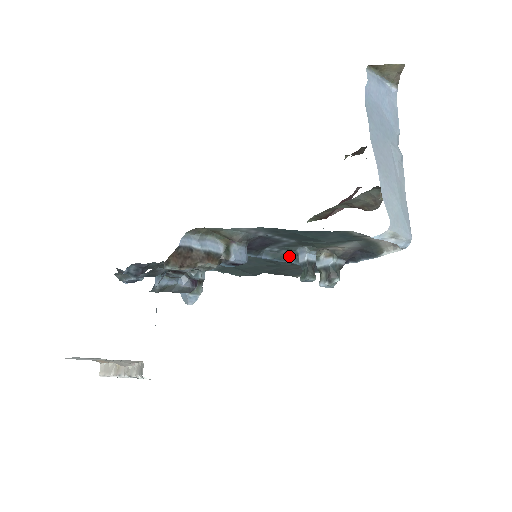
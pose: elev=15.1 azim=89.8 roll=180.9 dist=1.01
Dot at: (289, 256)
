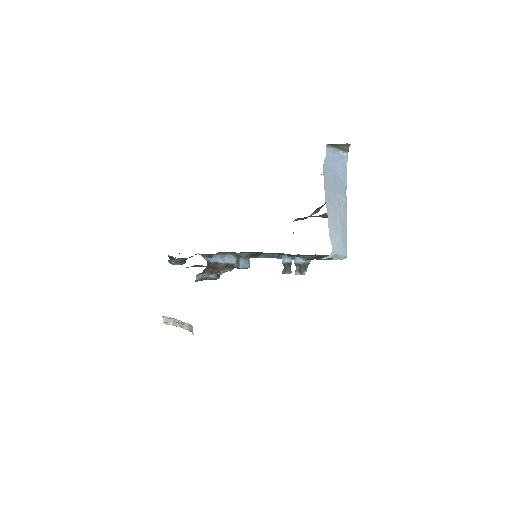
Dot at: (277, 256)
